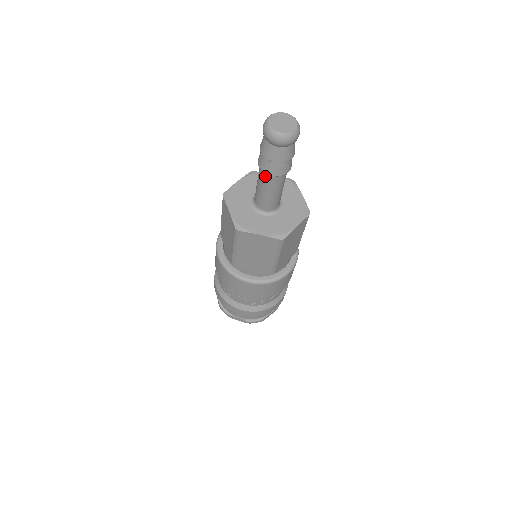
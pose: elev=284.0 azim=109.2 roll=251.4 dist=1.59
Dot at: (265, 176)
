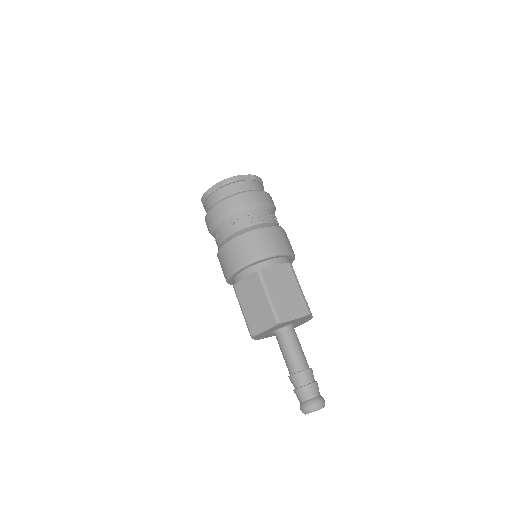
Dot at: occluded
